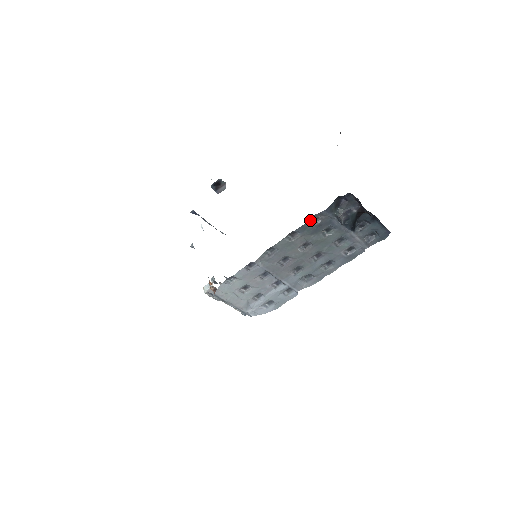
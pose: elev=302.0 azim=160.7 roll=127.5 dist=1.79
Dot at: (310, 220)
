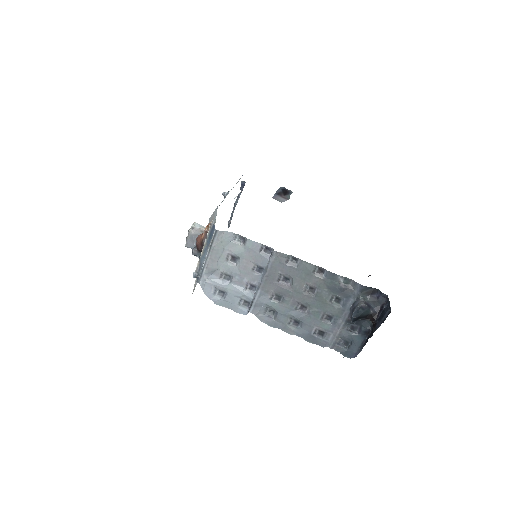
Dot at: (343, 278)
